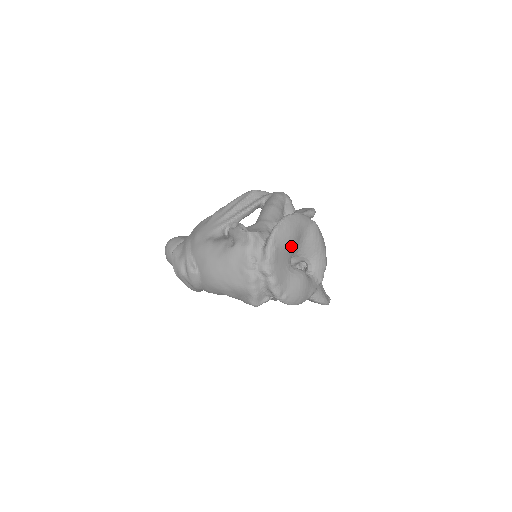
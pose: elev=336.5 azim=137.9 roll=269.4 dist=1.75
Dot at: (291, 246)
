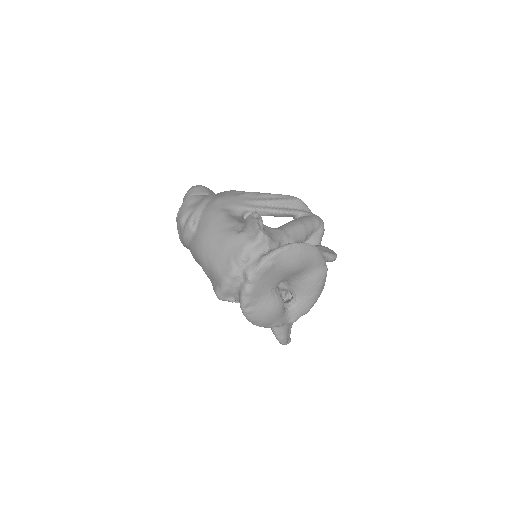
Dot at: (289, 272)
